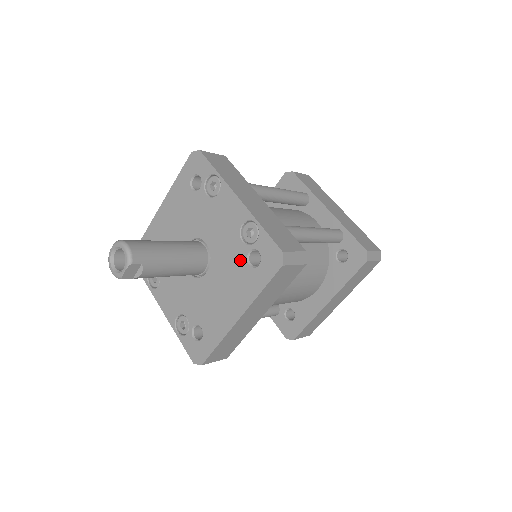
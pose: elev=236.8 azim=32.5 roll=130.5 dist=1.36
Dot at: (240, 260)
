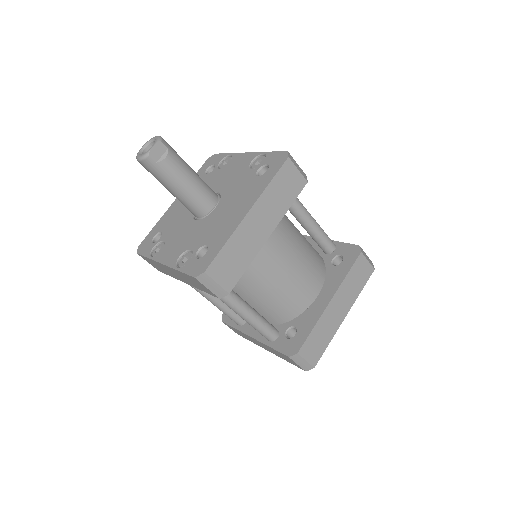
Dot at: (249, 179)
